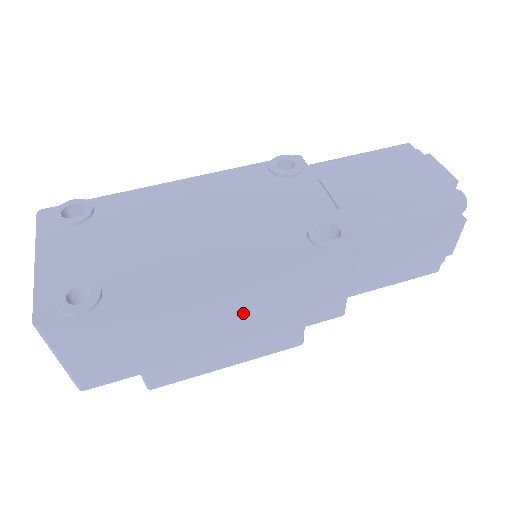
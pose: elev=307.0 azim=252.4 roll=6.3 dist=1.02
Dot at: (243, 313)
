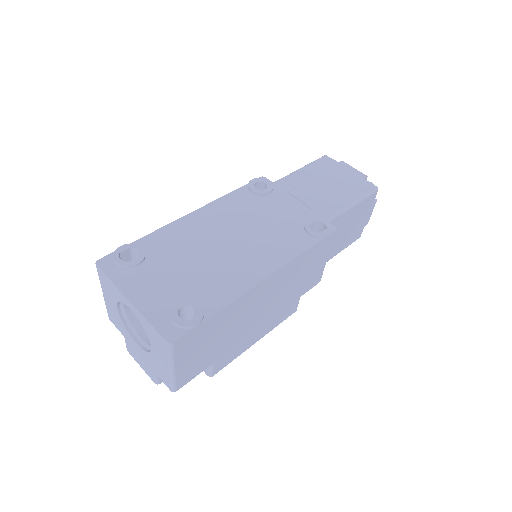
Dot at: (276, 296)
